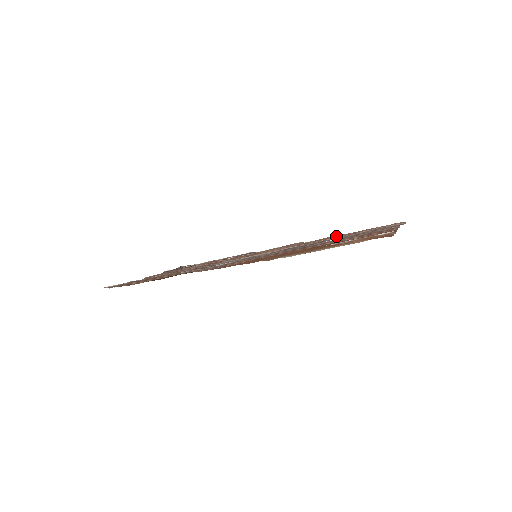
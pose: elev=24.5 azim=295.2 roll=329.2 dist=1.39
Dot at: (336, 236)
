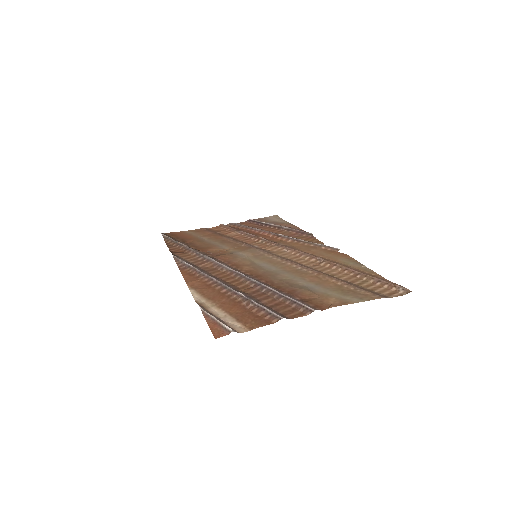
Dot at: (342, 267)
